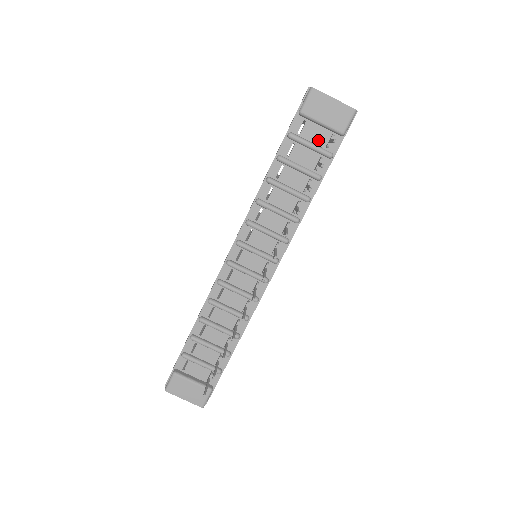
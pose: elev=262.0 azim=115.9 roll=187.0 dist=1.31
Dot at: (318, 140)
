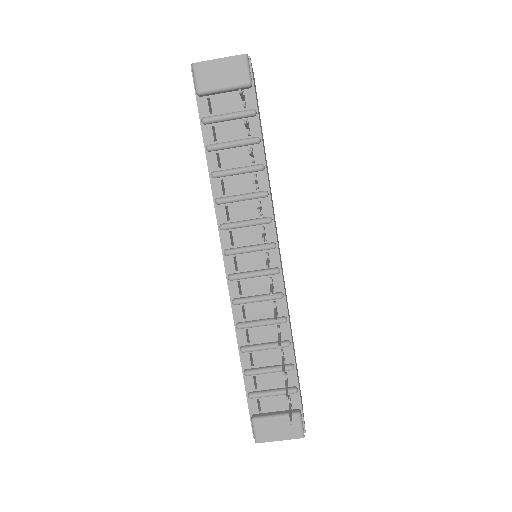
Dot at: (232, 107)
